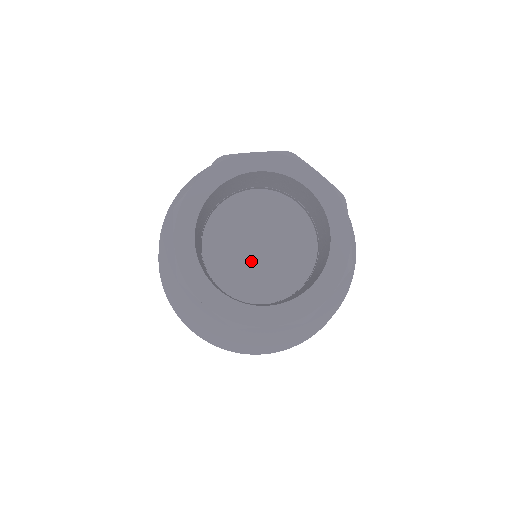
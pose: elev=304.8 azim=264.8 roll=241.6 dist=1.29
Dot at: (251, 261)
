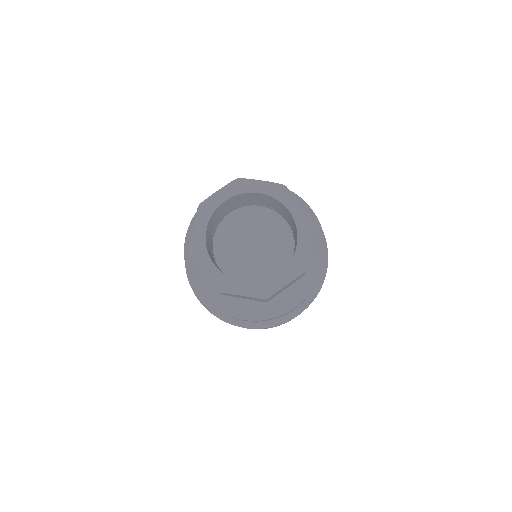
Dot at: (245, 254)
